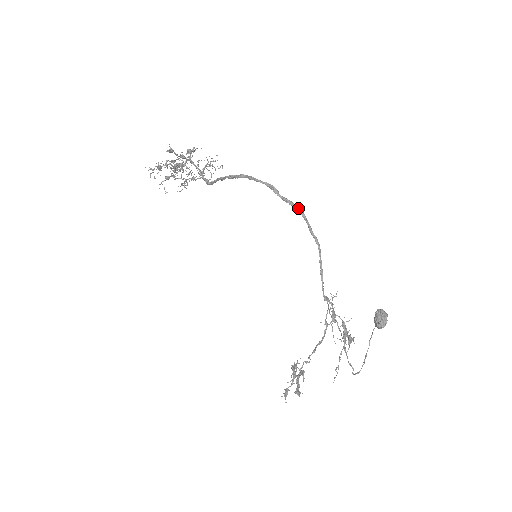
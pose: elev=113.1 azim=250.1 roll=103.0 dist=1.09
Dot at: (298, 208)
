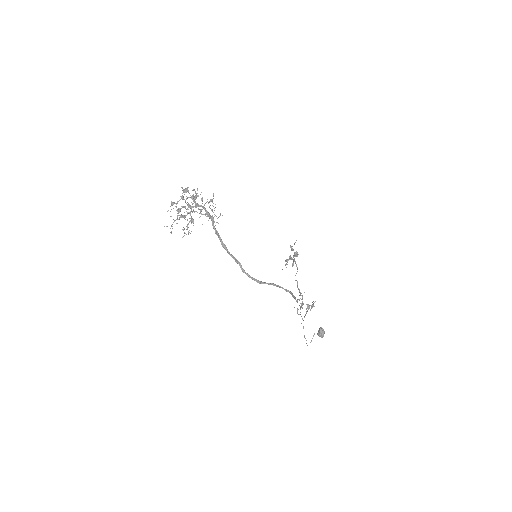
Dot at: (276, 286)
